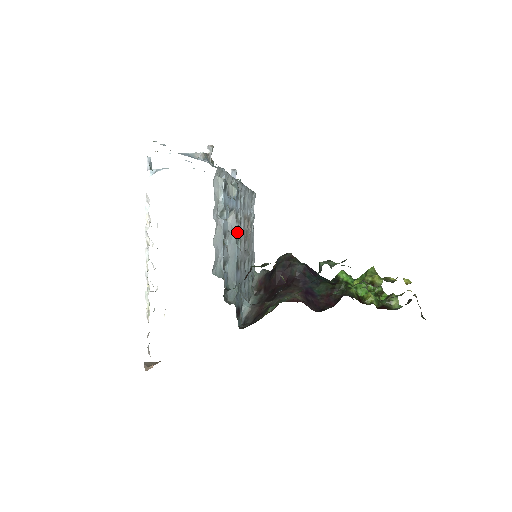
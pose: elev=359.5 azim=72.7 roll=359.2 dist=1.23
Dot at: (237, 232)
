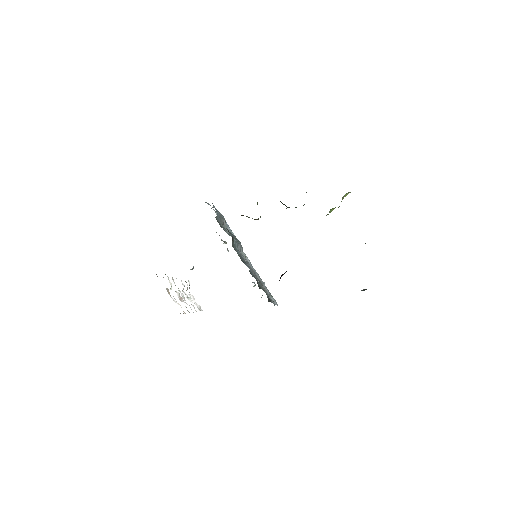
Dot at: occluded
